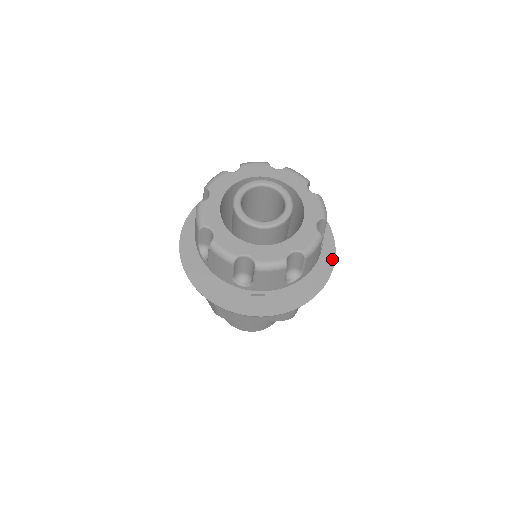
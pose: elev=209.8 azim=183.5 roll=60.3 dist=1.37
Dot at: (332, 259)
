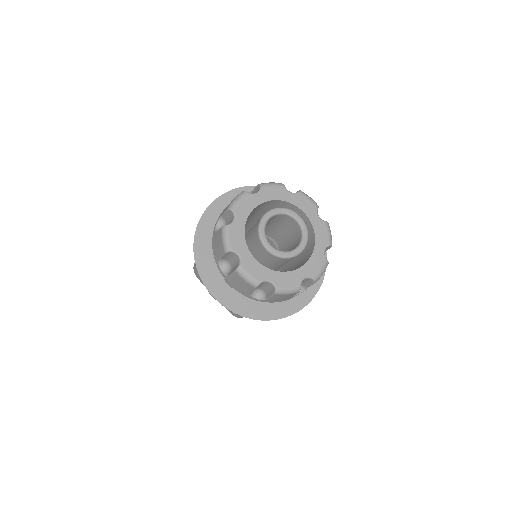
Dot at: (299, 308)
